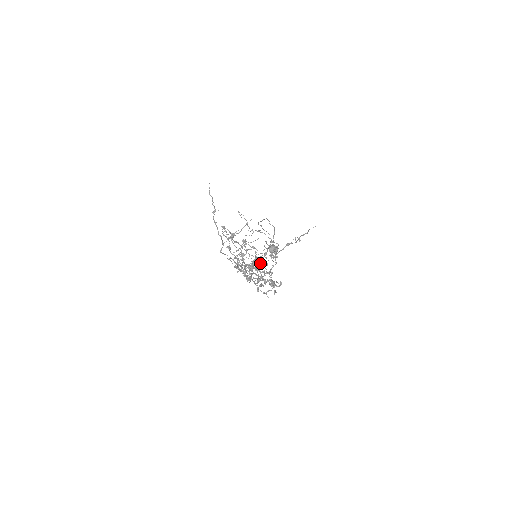
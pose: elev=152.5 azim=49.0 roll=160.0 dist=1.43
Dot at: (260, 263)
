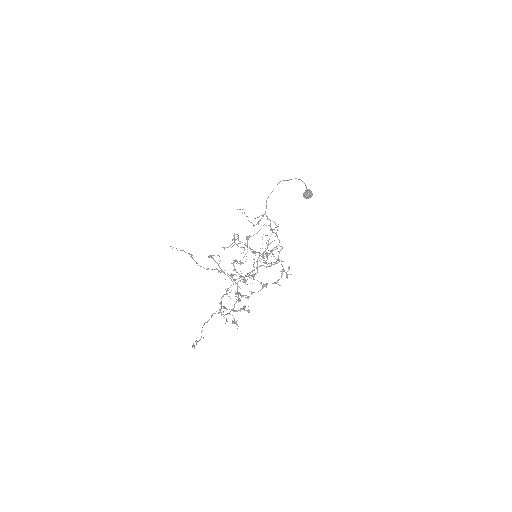
Dot at: (224, 308)
